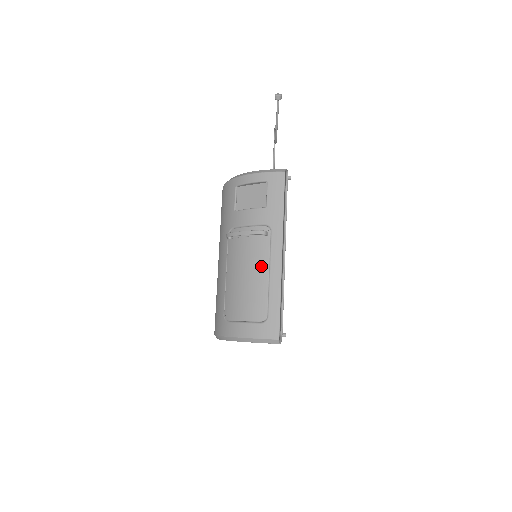
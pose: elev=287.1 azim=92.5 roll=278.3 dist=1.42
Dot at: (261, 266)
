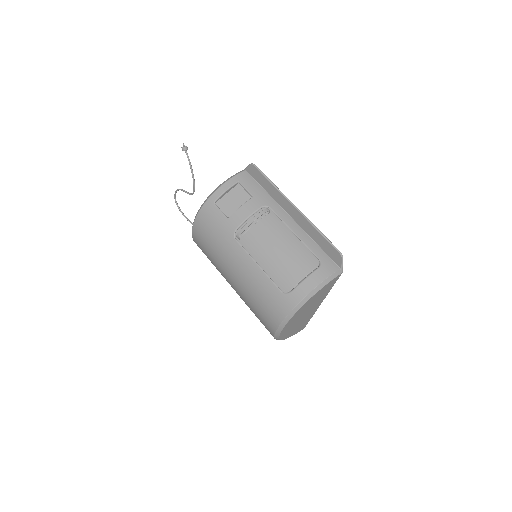
Dot at: (284, 233)
